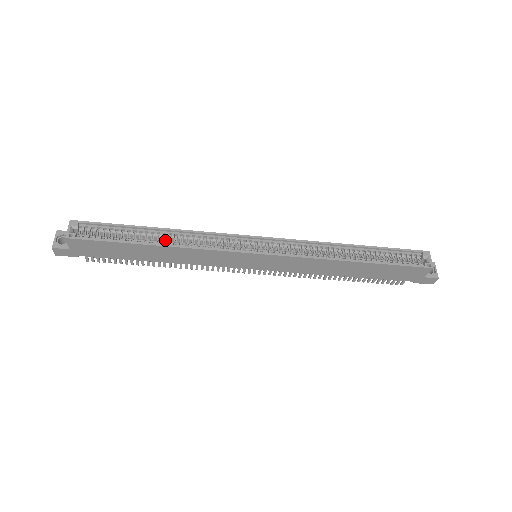
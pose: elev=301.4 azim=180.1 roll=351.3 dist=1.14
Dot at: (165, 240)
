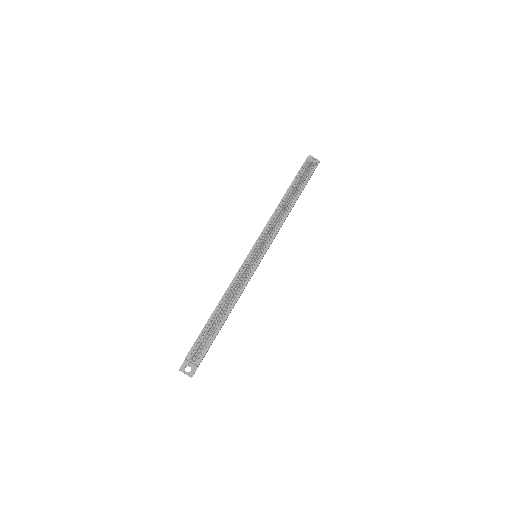
Dot at: occluded
